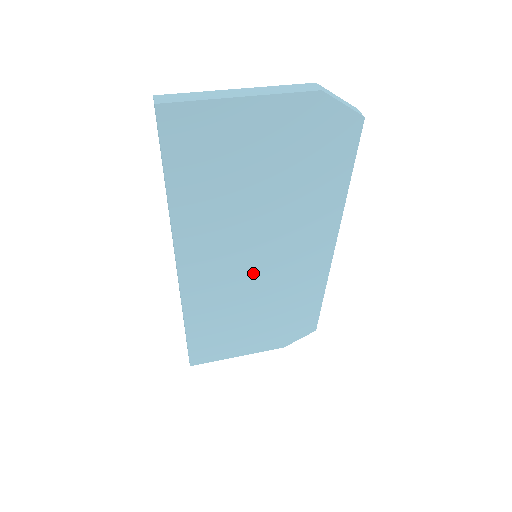
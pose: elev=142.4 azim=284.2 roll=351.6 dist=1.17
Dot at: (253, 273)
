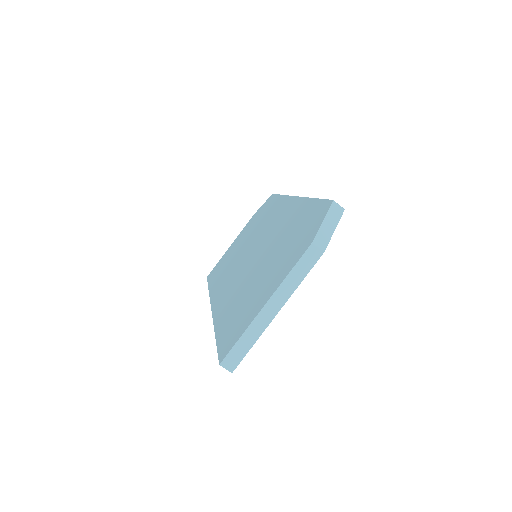
Dot at: occluded
